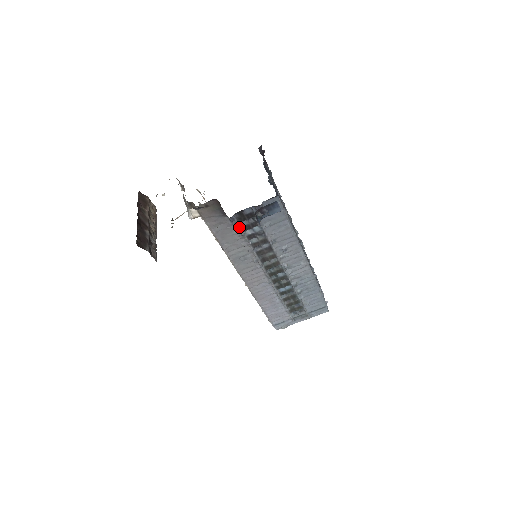
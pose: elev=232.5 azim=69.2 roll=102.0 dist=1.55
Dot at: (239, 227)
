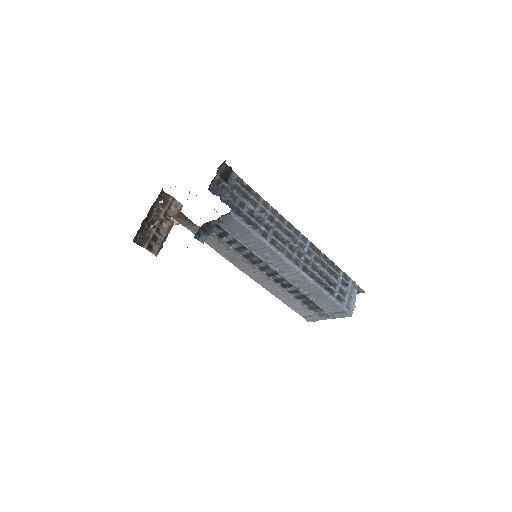
Dot at: (214, 235)
